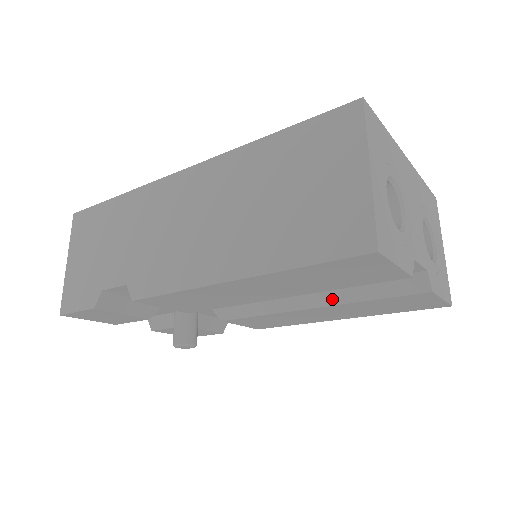
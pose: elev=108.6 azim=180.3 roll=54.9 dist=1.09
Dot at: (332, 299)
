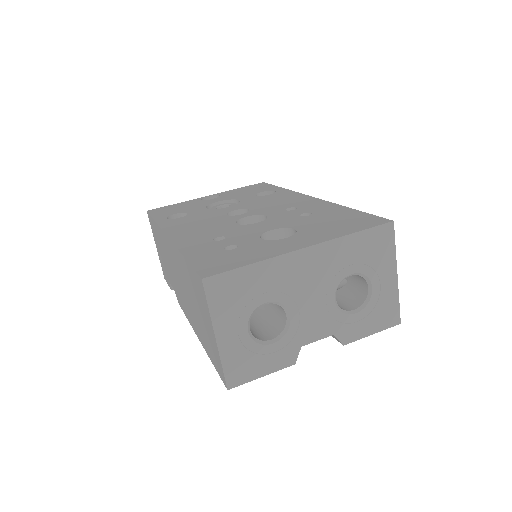
Dot at: occluded
